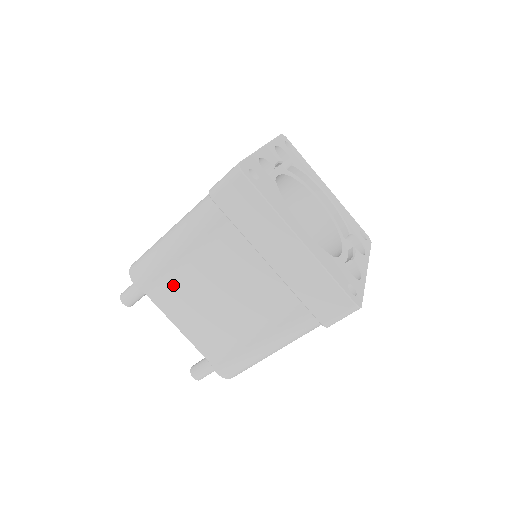
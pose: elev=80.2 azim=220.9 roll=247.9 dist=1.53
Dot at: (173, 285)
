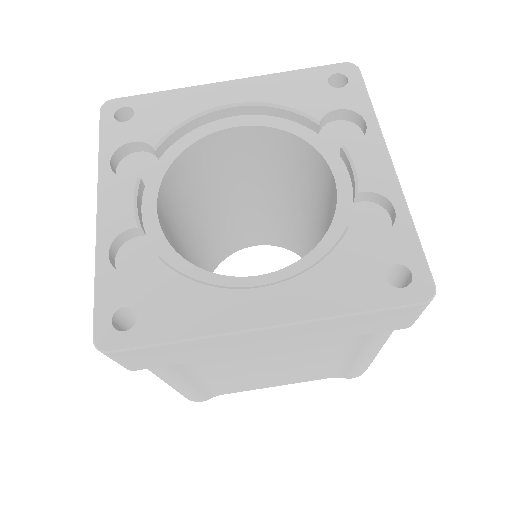
Dot at: (224, 386)
